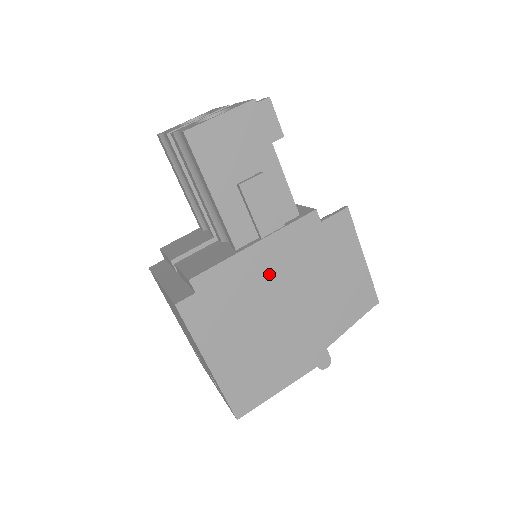
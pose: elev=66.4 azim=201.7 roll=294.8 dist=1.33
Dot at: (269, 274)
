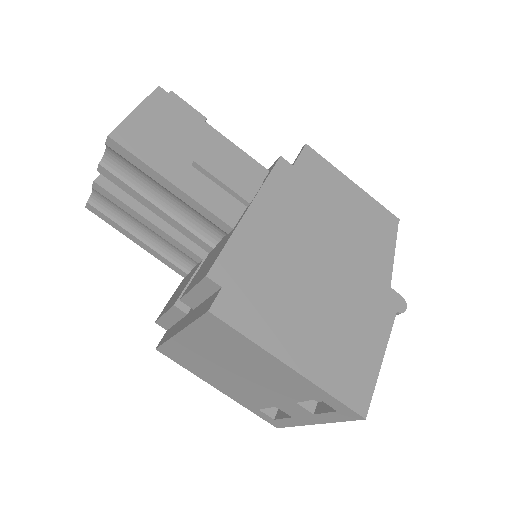
Dot at: (282, 235)
